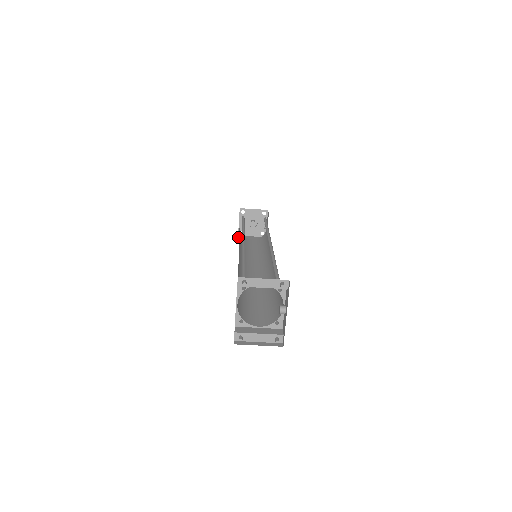
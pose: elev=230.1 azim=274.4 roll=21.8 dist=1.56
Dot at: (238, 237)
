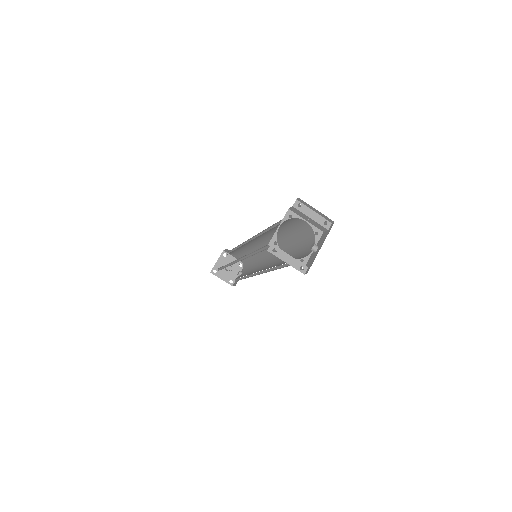
Dot at: occluded
